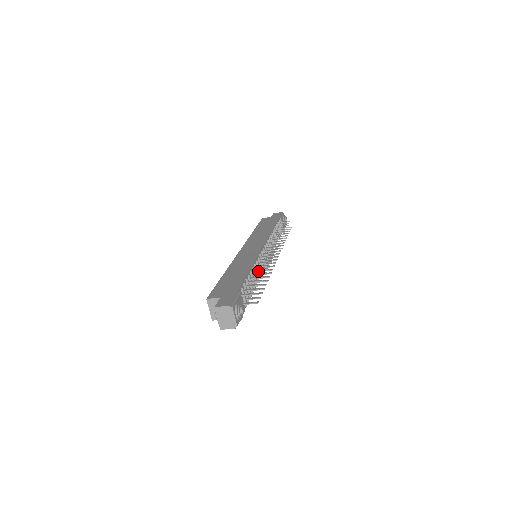
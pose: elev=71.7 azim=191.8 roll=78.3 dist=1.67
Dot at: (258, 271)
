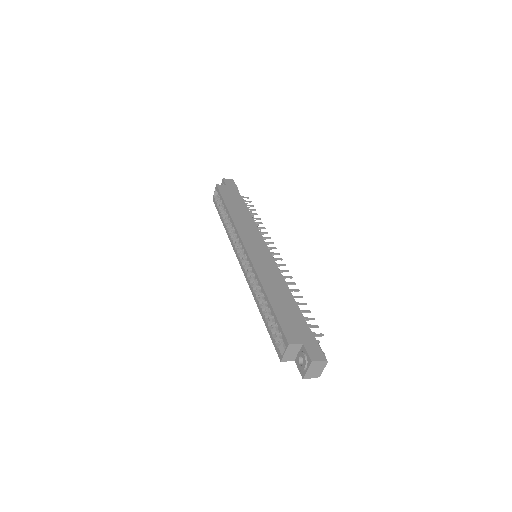
Dot at: occluded
